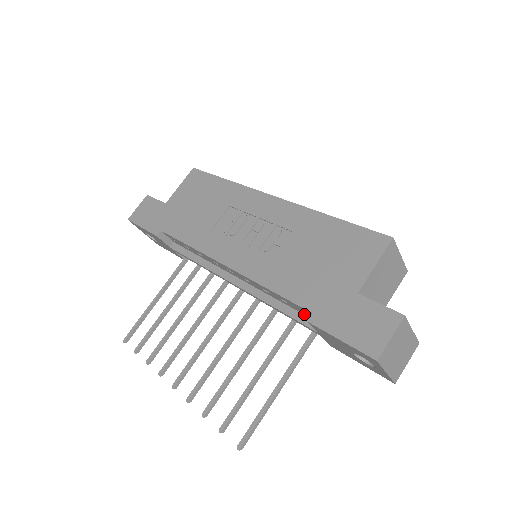
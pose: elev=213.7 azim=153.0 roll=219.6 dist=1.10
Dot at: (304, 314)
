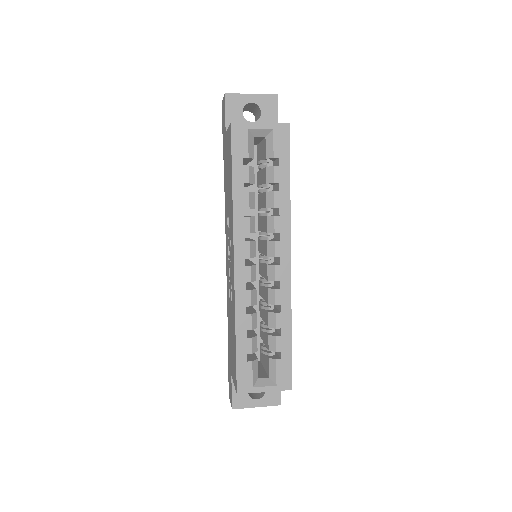
Dot at: occluded
